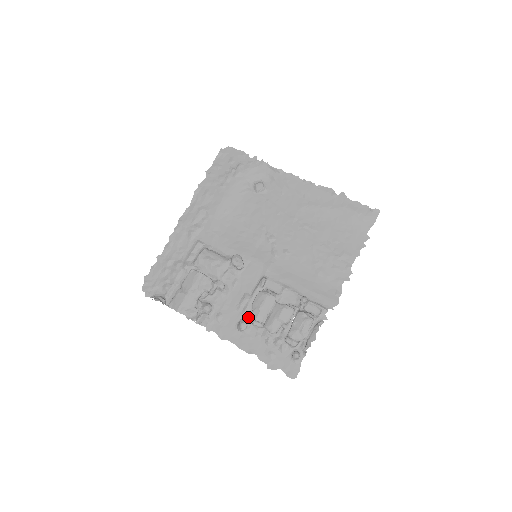
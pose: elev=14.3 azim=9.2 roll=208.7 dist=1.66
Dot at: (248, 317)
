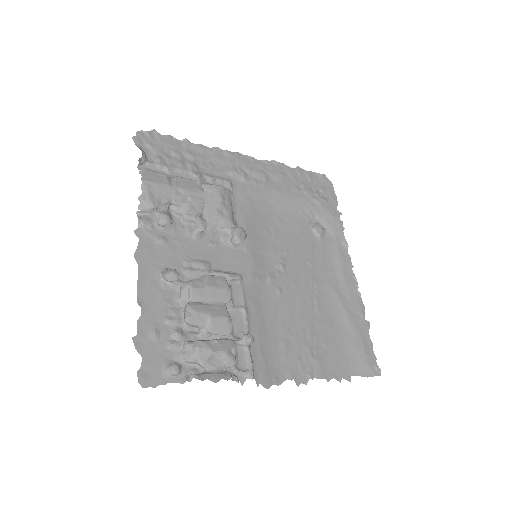
Dot at: (184, 278)
